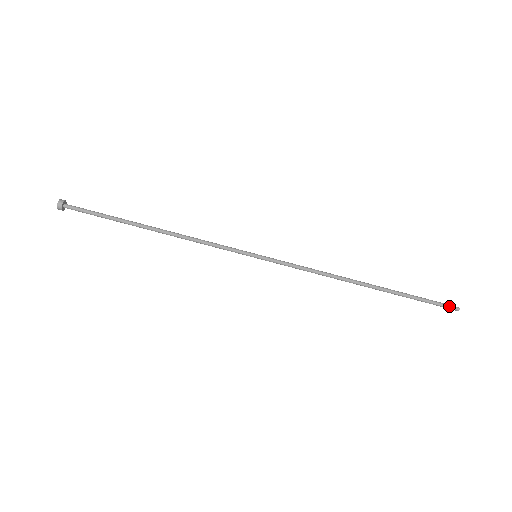
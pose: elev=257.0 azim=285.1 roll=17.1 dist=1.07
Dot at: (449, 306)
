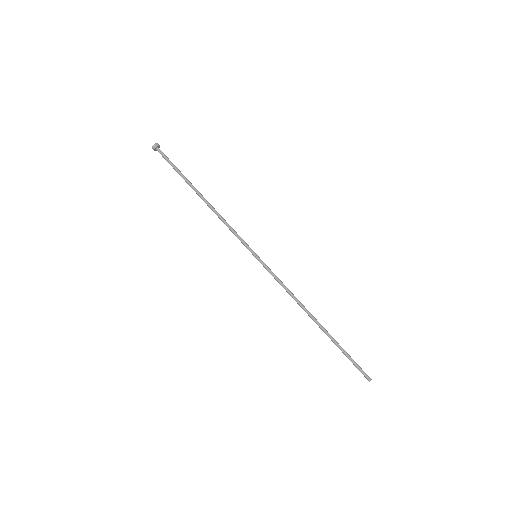
Dot at: (365, 374)
